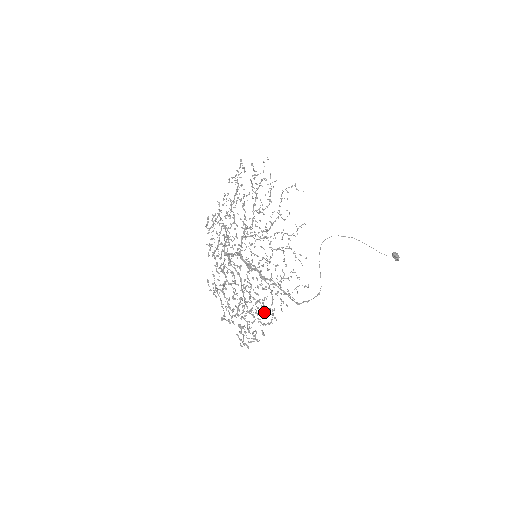
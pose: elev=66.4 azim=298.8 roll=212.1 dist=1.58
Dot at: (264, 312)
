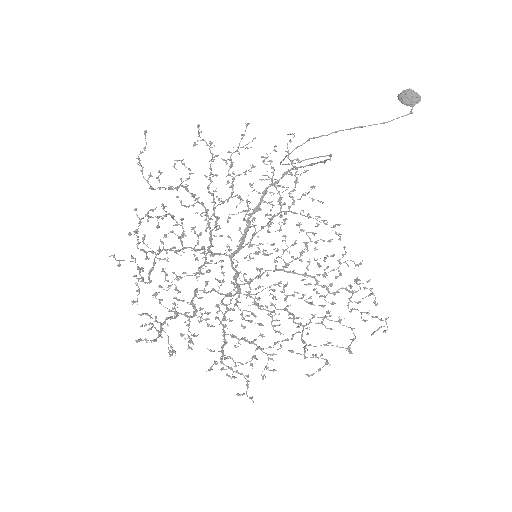
Dot at: occluded
